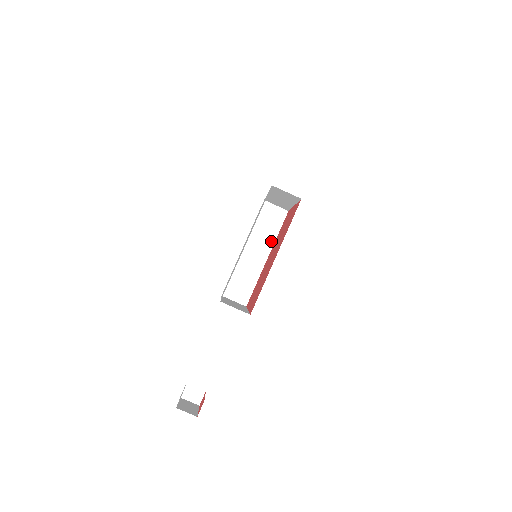
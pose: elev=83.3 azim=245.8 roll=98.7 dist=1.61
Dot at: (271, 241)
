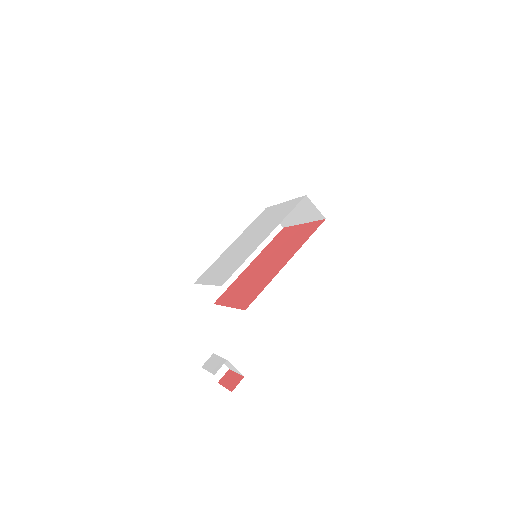
Dot at: (259, 249)
